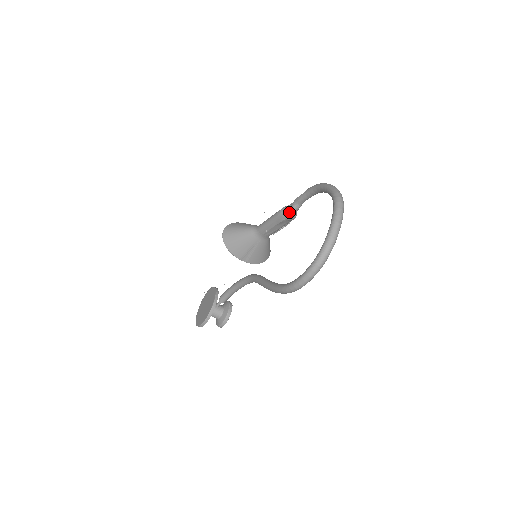
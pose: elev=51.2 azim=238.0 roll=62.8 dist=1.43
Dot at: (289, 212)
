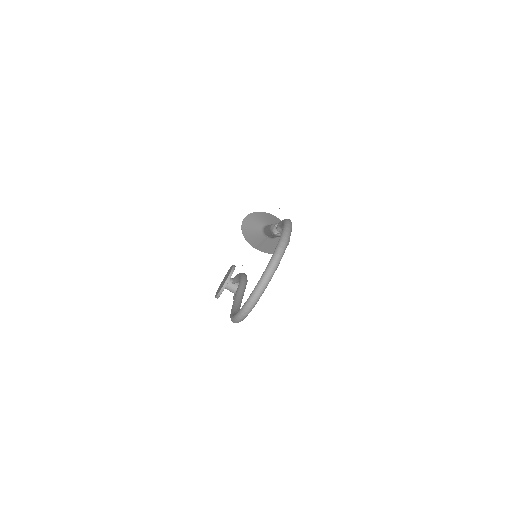
Dot at: (276, 231)
